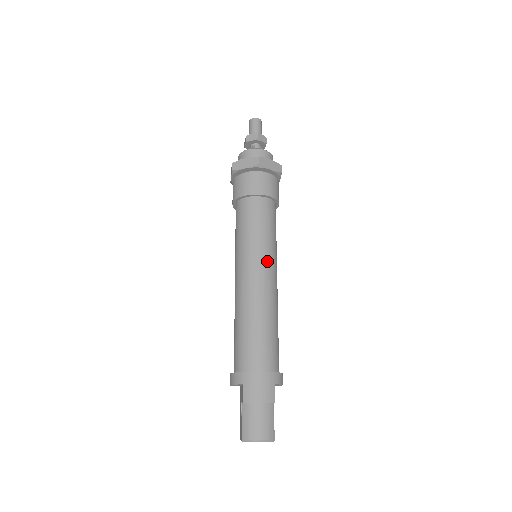
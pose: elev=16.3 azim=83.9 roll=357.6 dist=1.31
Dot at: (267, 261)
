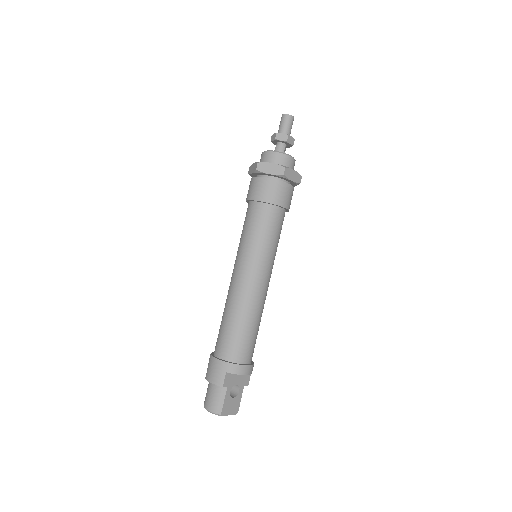
Dot at: (248, 264)
